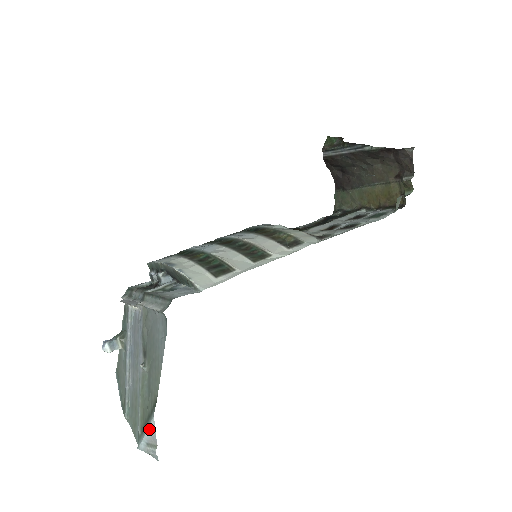
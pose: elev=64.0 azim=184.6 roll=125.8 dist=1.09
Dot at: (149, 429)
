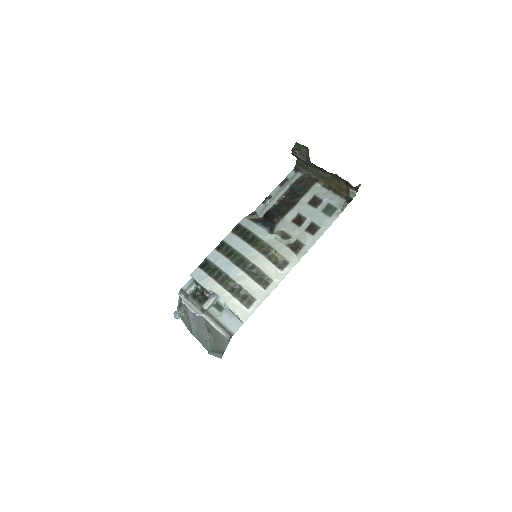
Dot at: occluded
